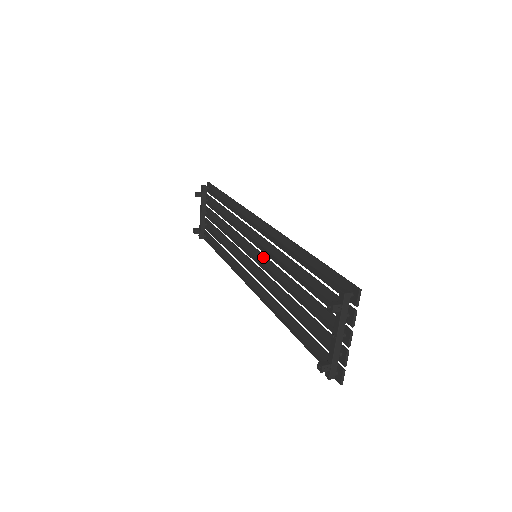
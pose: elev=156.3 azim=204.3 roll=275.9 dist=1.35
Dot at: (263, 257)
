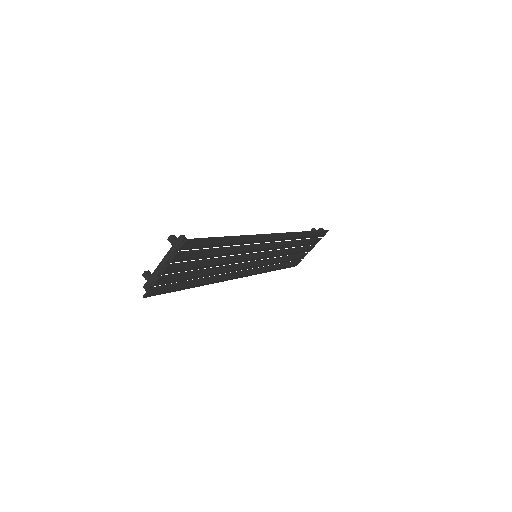
Dot at: (251, 253)
